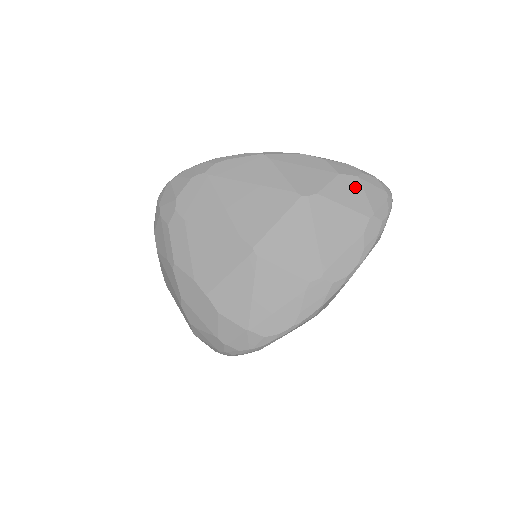
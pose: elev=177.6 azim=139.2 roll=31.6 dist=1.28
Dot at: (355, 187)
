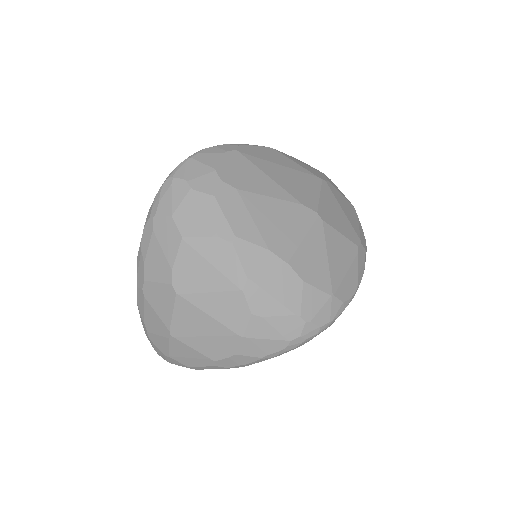
Dot at: (335, 186)
